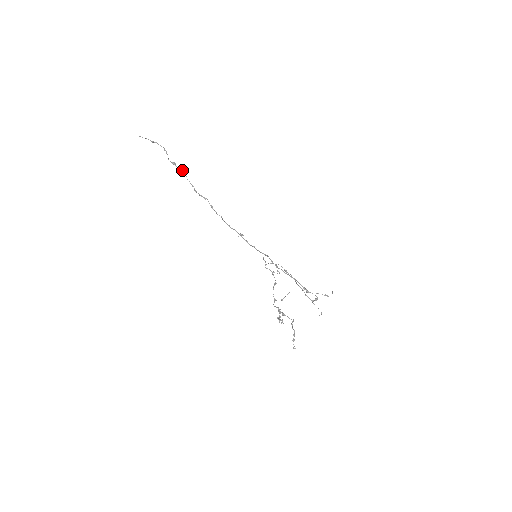
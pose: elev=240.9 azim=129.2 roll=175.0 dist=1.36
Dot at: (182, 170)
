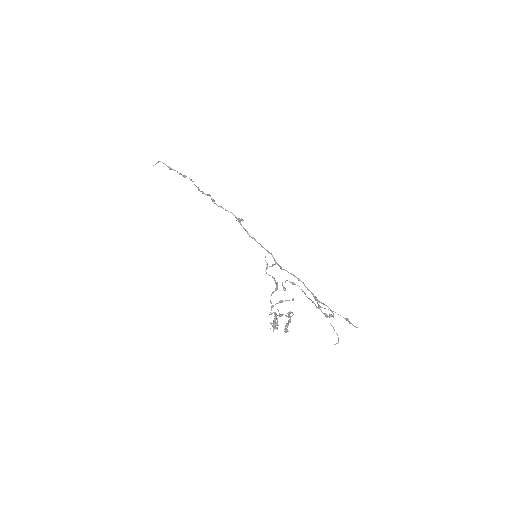
Dot at: (191, 179)
